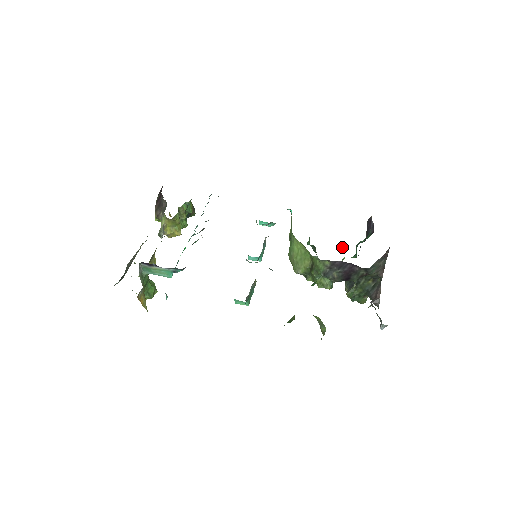
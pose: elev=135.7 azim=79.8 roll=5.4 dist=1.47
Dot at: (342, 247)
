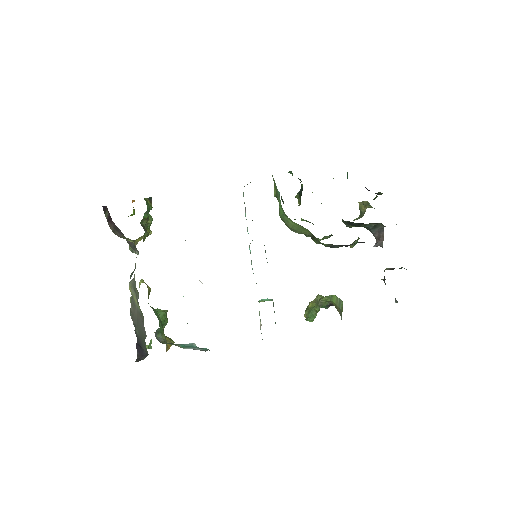
Dot at: occluded
